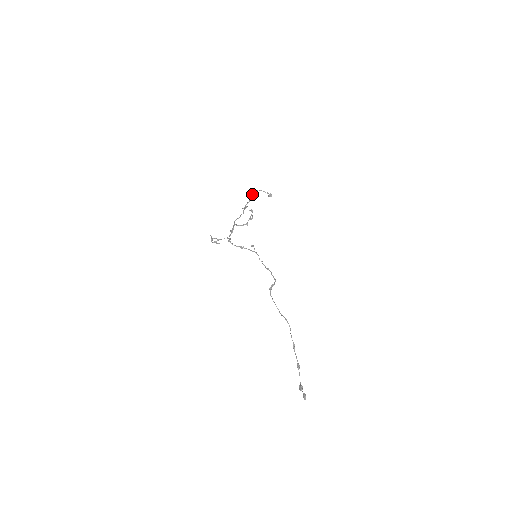
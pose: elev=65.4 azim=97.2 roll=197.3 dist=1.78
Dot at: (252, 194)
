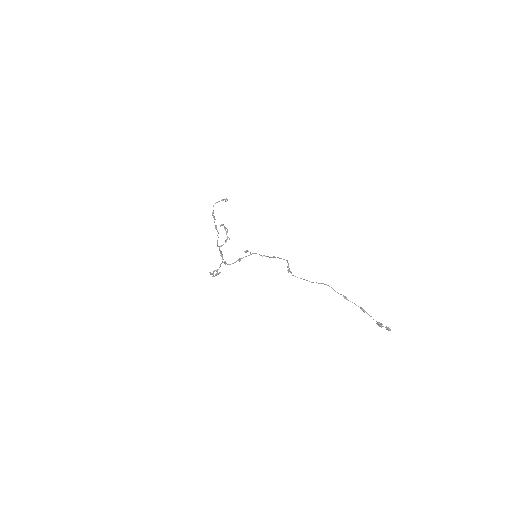
Dot at: (212, 212)
